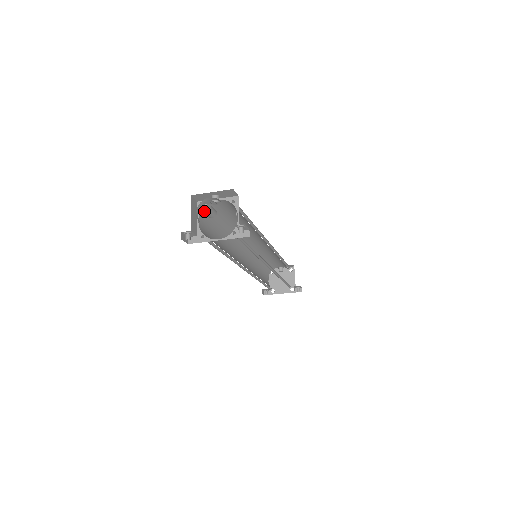
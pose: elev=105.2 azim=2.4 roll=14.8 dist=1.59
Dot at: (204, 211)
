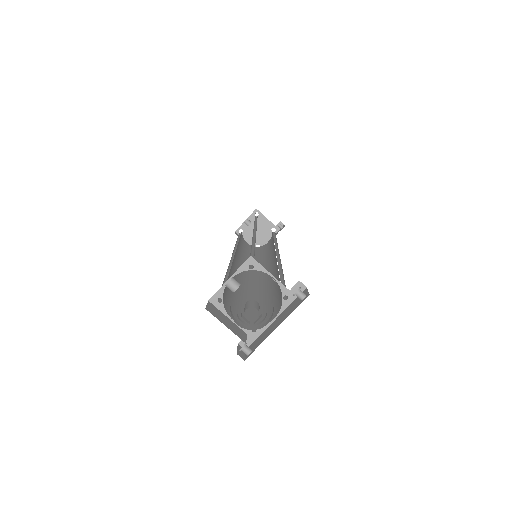
Dot at: (223, 301)
